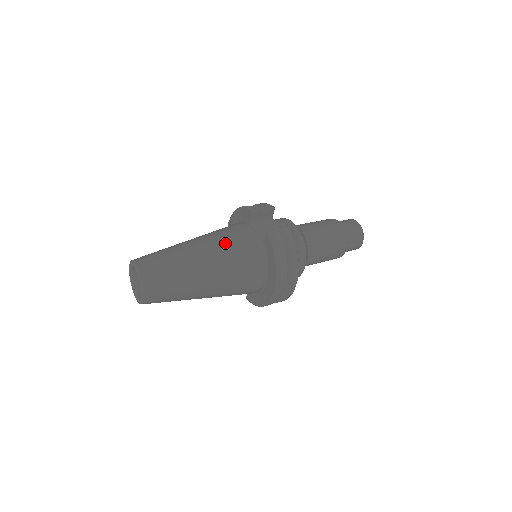
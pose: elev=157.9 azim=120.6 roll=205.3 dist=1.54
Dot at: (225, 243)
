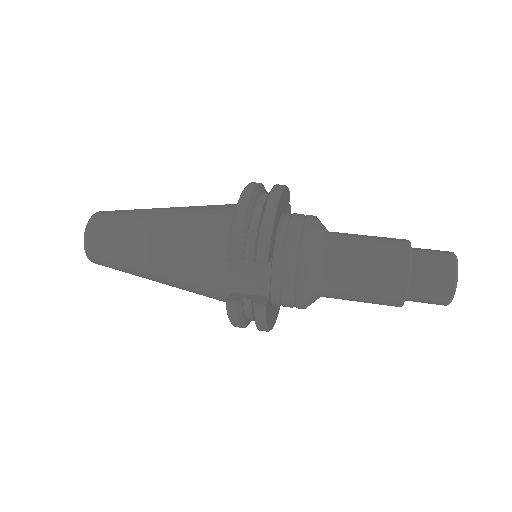
Dot at: (183, 269)
